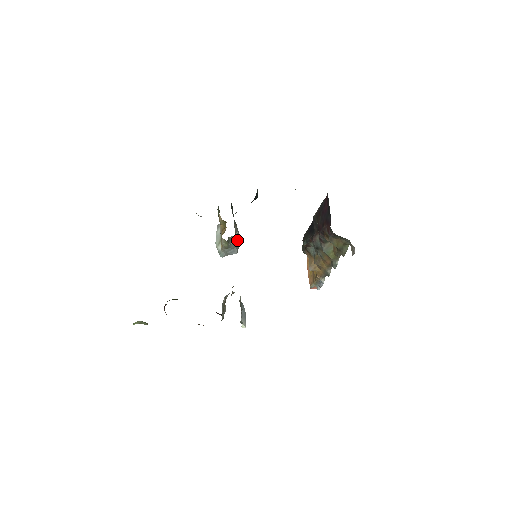
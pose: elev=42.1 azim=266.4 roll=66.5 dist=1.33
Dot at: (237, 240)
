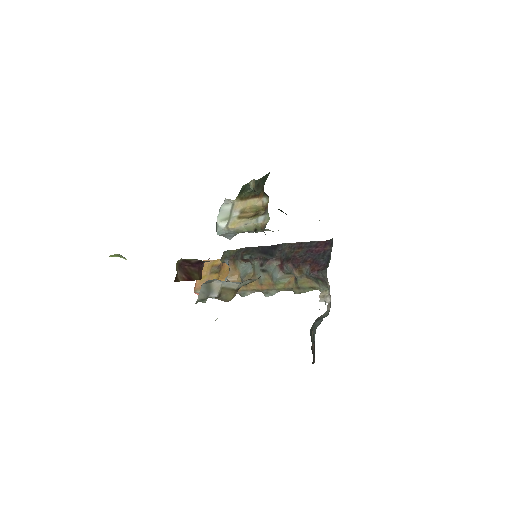
Dot at: occluded
